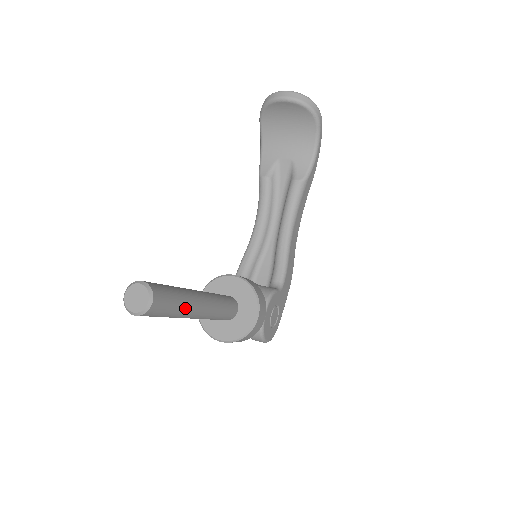
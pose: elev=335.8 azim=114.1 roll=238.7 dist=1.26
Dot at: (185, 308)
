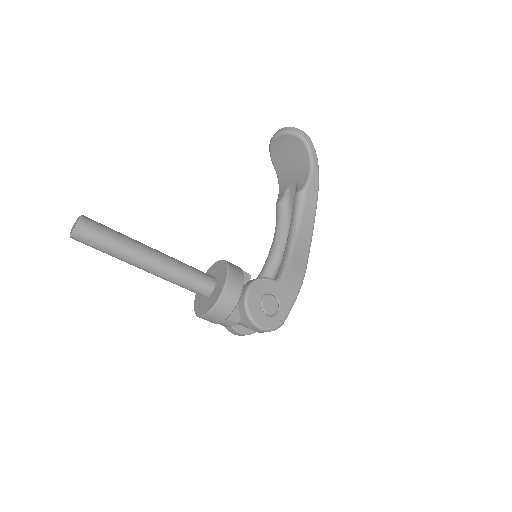
Dot at: (125, 247)
